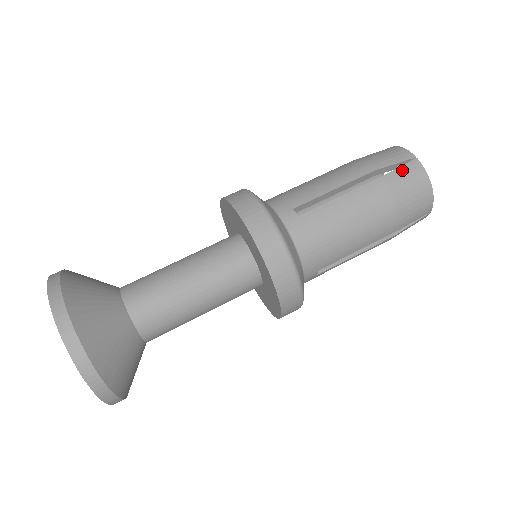
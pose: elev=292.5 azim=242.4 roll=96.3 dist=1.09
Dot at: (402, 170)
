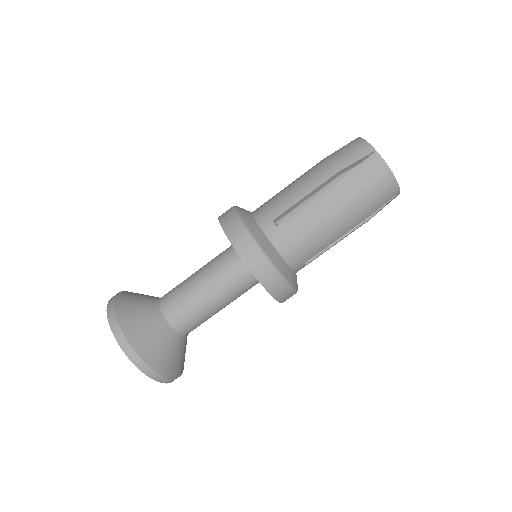
Dot at: (363, 166)
